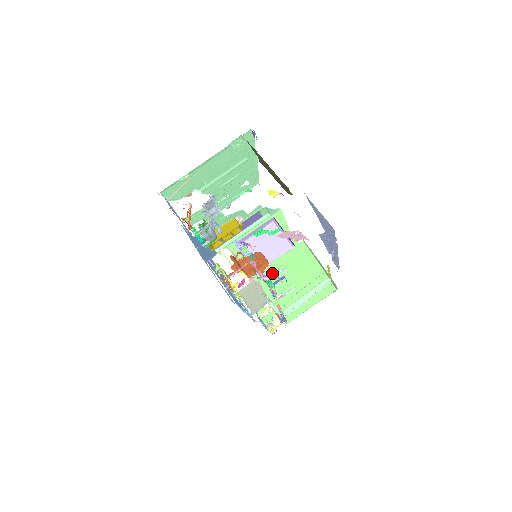
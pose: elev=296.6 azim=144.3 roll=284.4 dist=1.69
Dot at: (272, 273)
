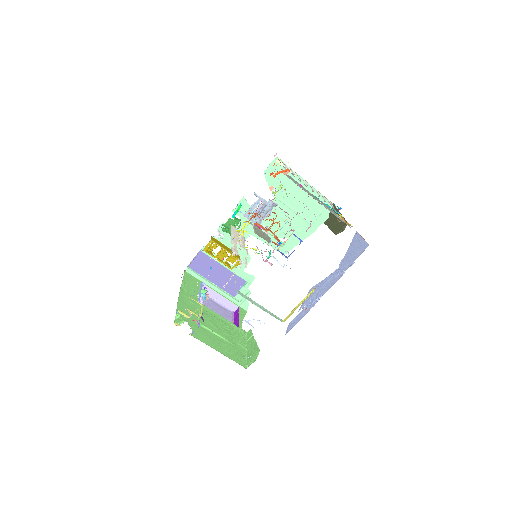
Dot at: occluded
